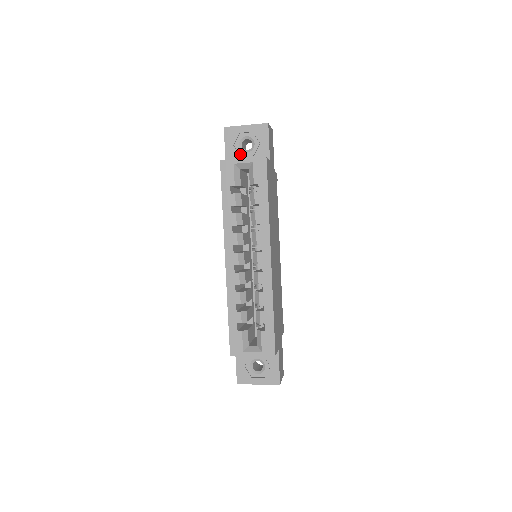
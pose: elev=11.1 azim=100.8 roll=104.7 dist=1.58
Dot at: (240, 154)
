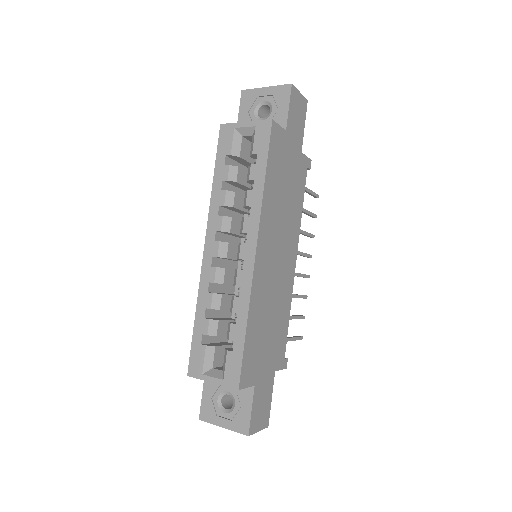
Dot at: occluded
